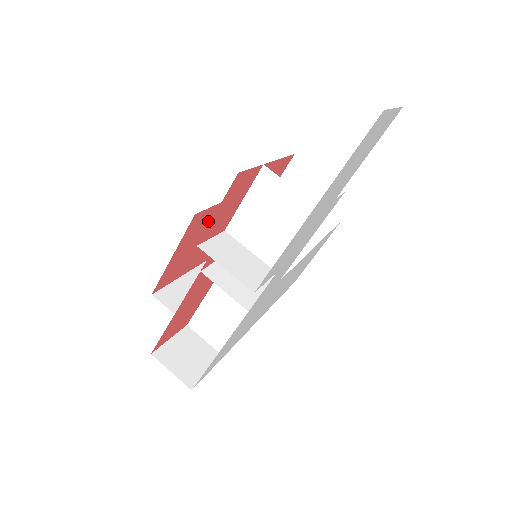
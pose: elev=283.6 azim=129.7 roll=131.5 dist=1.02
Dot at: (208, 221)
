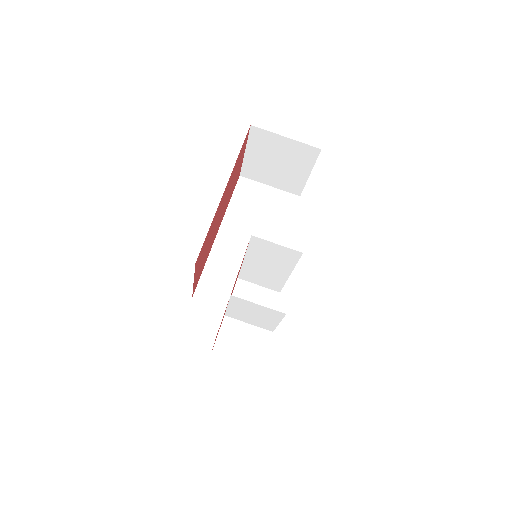
Dot at: (206, 240)
